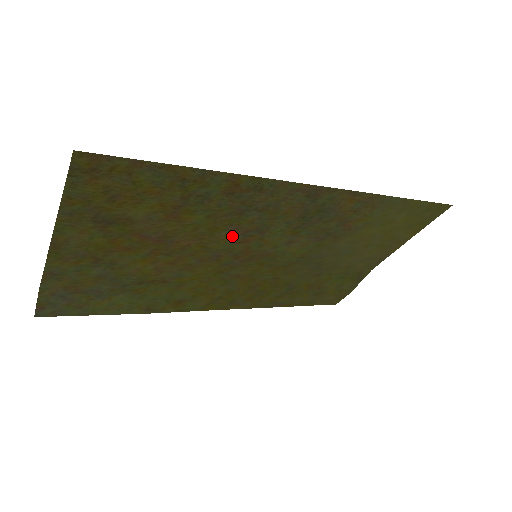
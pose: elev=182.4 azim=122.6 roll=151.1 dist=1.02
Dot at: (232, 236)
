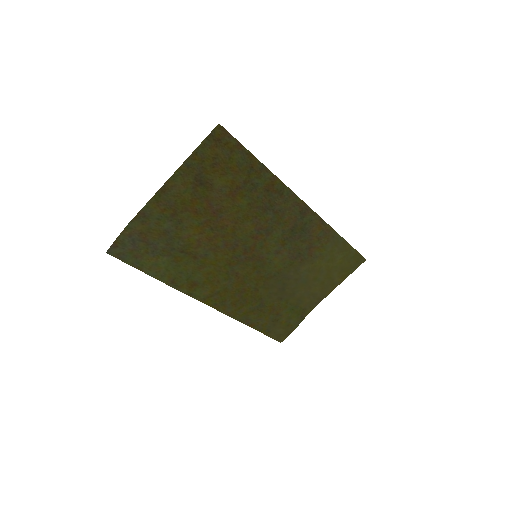
Dot at: (252, 229)
